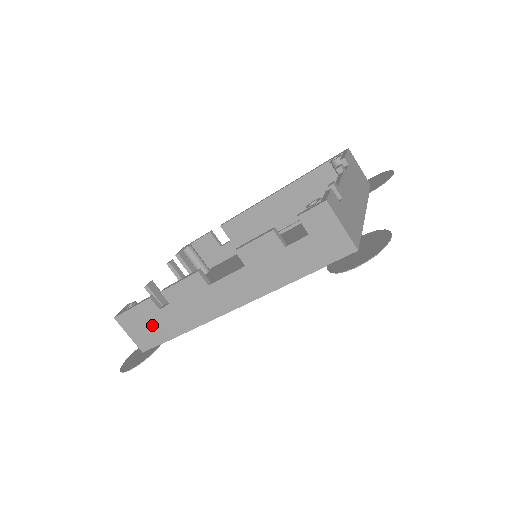
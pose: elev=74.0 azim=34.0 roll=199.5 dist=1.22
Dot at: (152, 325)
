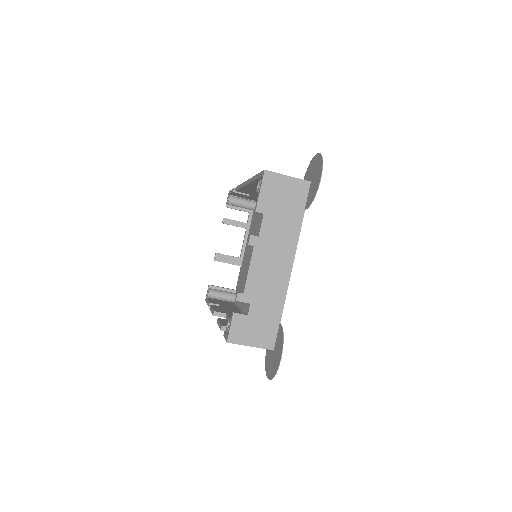
Dot at: occluded
